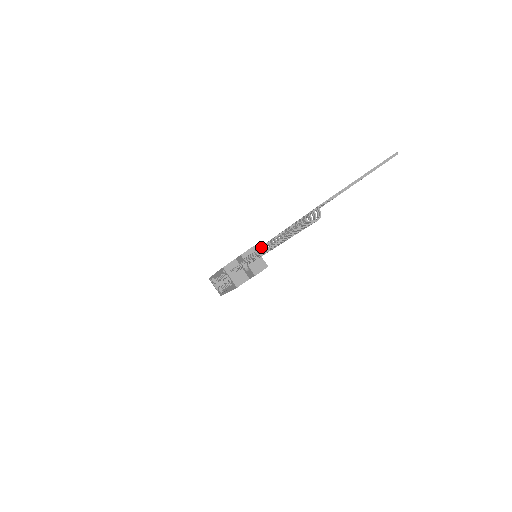
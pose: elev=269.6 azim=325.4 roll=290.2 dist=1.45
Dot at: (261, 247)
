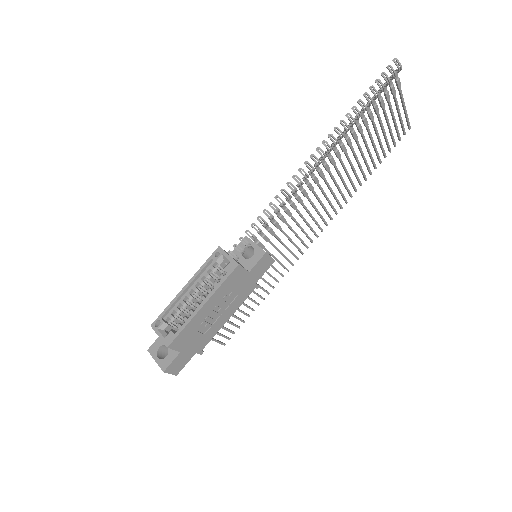
Dot at: occluded
